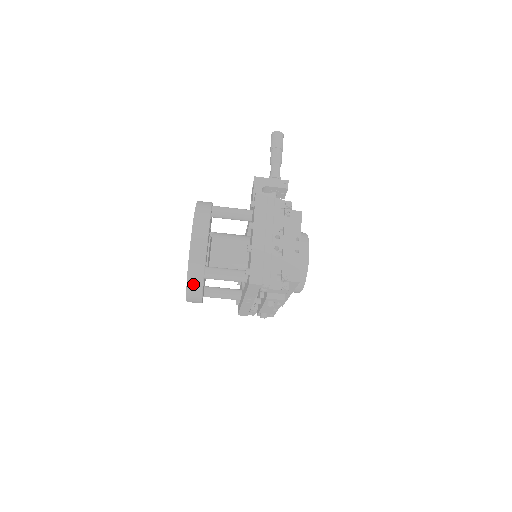
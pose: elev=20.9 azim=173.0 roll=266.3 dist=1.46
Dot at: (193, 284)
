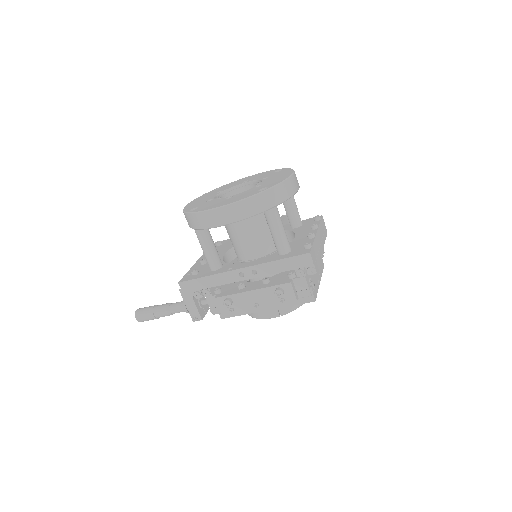
Dot at: (258, 201)
